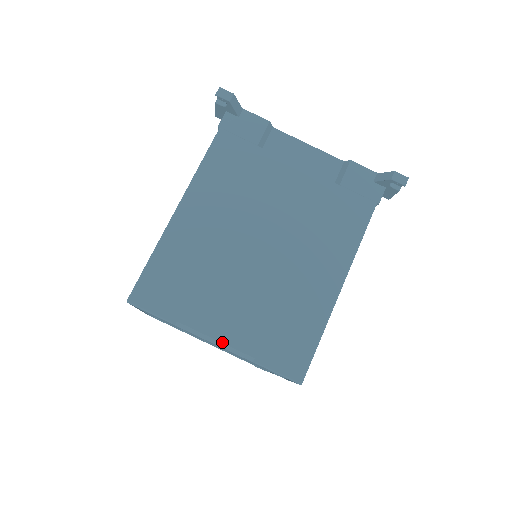
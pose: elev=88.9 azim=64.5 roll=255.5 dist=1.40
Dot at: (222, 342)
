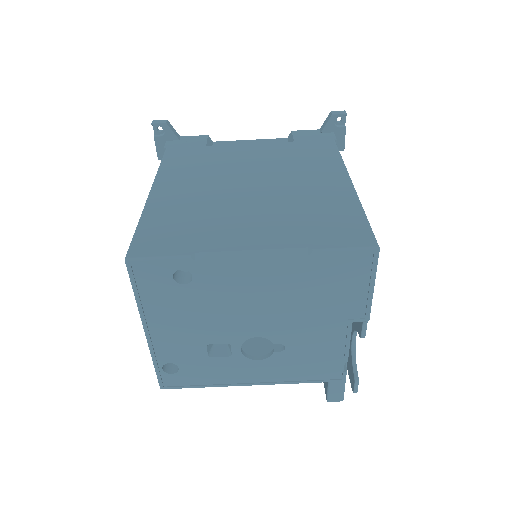
Dot at: (260, 249)
